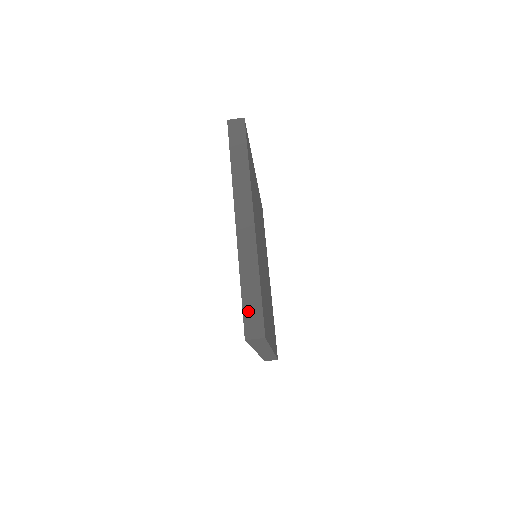
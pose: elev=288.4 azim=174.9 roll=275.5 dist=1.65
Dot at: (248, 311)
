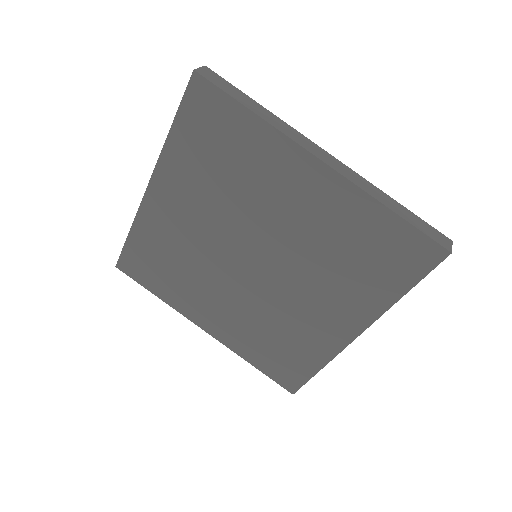
Dot at: (424, 229)
